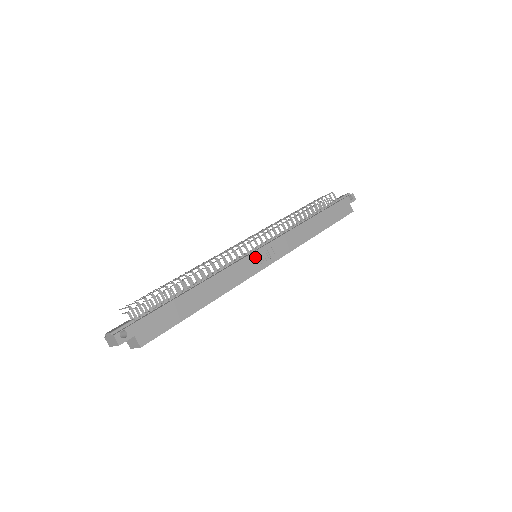
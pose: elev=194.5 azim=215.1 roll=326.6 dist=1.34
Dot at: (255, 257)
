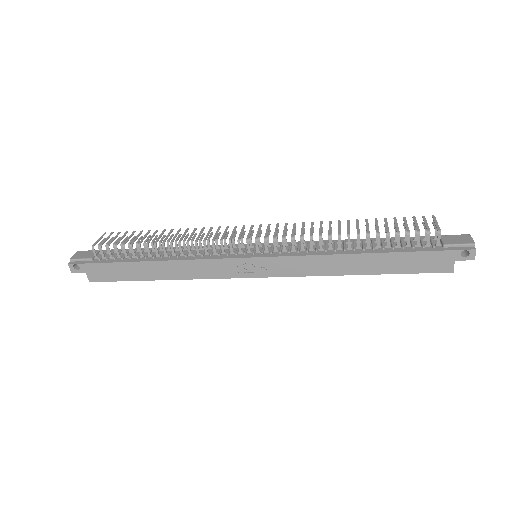
Dot at: (241, 263)
